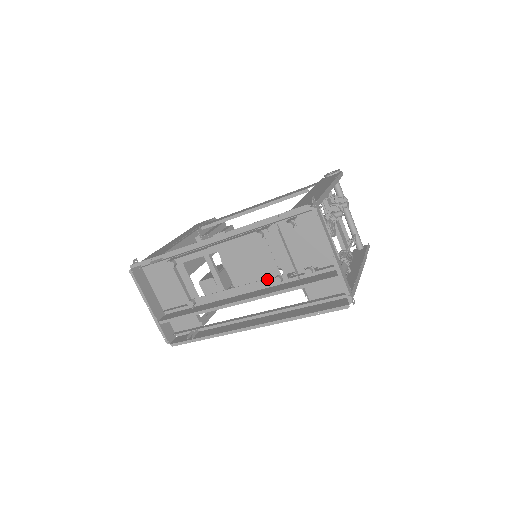
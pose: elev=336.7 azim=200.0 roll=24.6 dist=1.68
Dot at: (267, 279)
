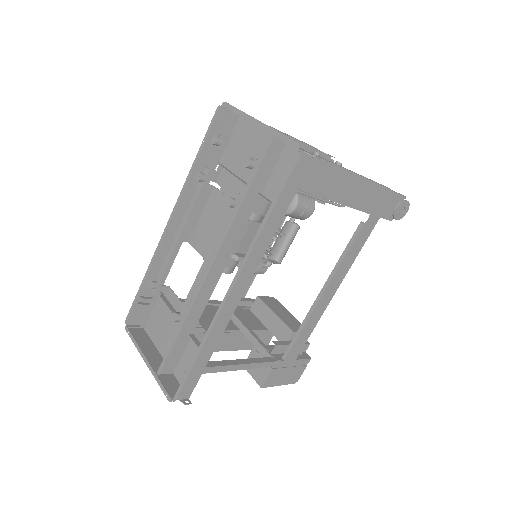
Dot at: (225, 216)
